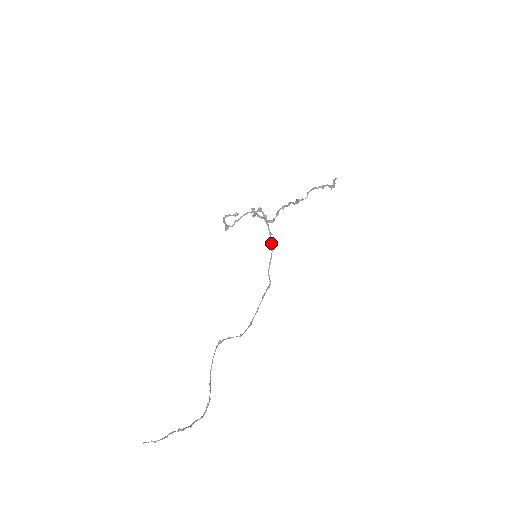
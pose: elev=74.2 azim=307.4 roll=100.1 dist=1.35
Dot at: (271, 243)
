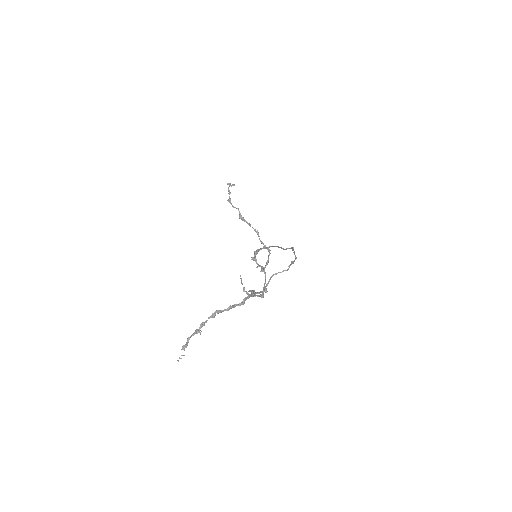
Dot at: occluded
